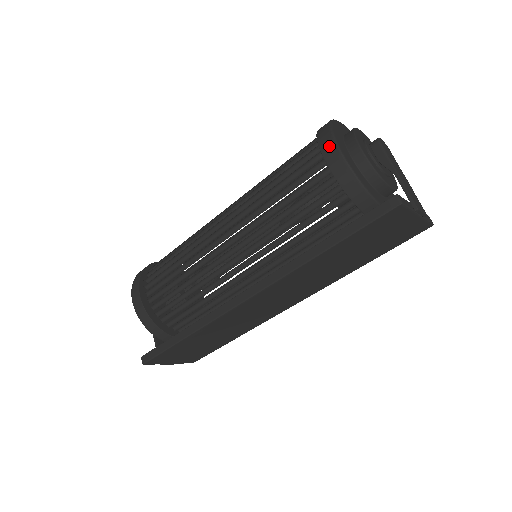
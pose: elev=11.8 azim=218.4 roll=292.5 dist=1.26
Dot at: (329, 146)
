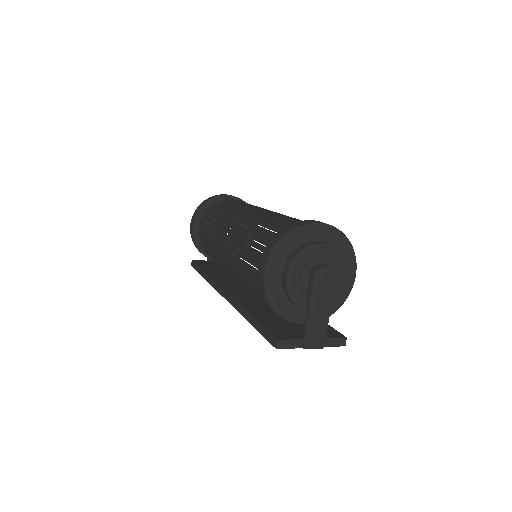
Dot at: (262, 266)
